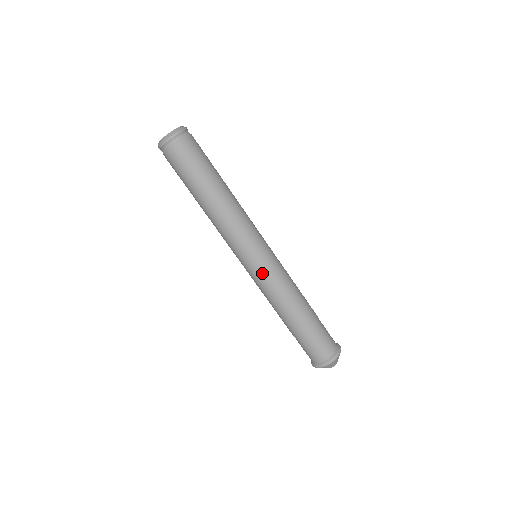
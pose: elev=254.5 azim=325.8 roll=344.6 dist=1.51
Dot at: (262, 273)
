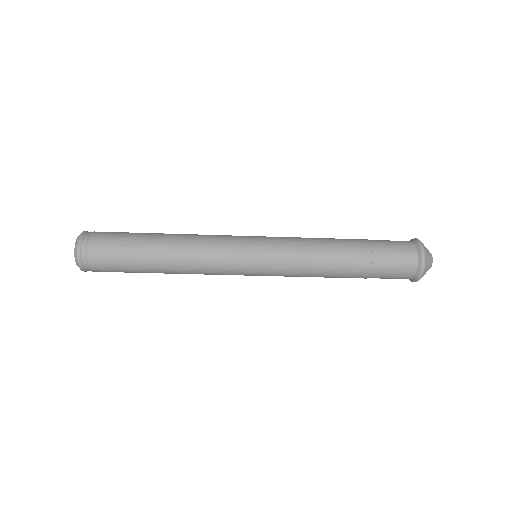
Dot at: (273, 274)
